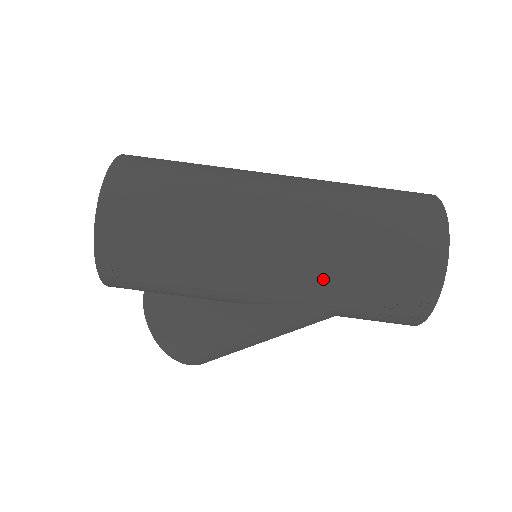
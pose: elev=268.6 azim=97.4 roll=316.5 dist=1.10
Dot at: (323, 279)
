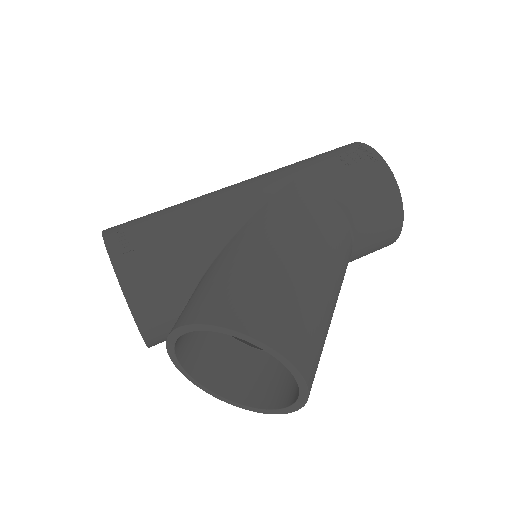
Dot at: (281, 170)
